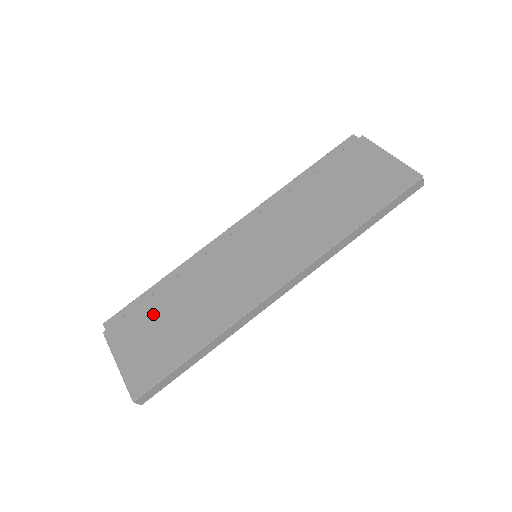
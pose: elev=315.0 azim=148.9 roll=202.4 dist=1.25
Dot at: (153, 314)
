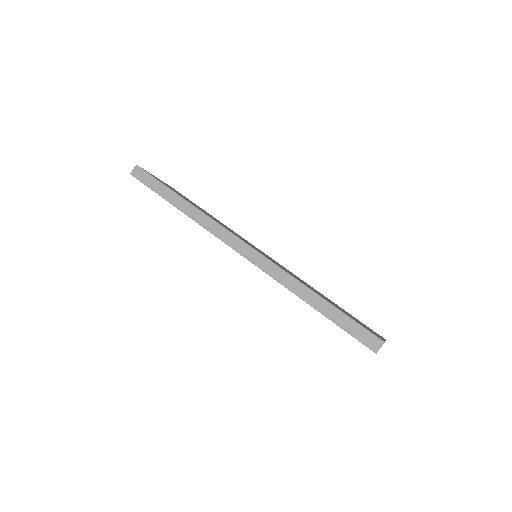
Dot at: occluded
